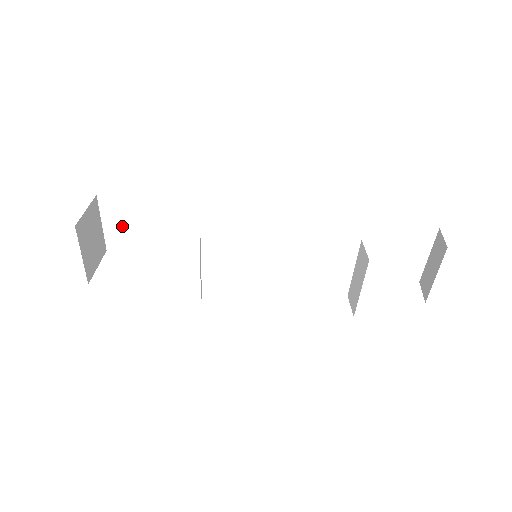
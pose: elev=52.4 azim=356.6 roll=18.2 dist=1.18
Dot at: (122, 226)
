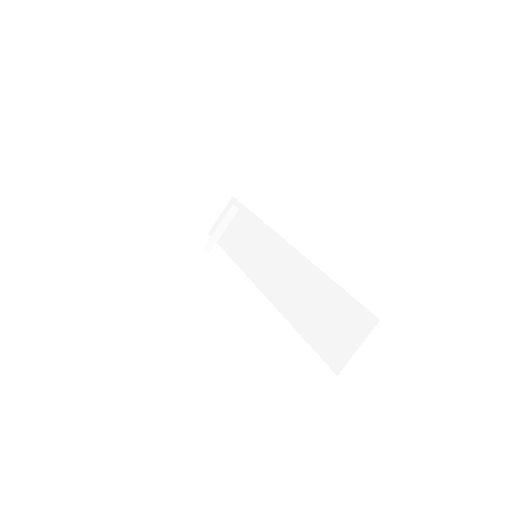
Dot at: occluded
